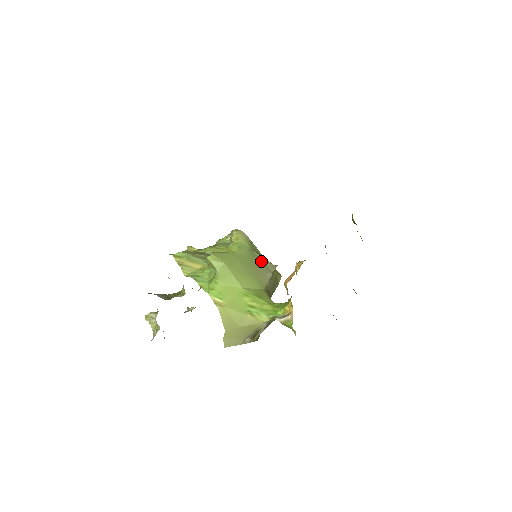
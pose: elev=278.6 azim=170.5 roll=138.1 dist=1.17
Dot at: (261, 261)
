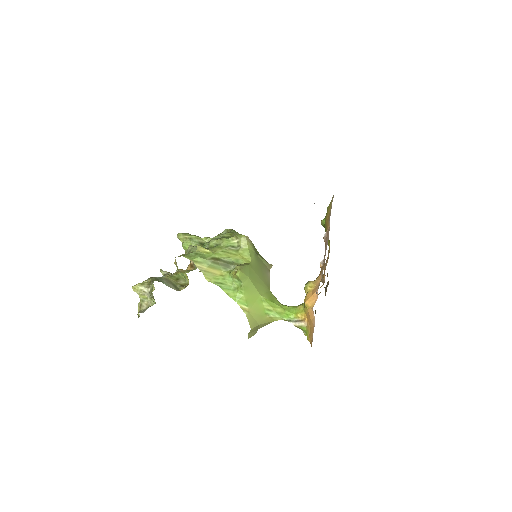
Dot at: (263, 263)
